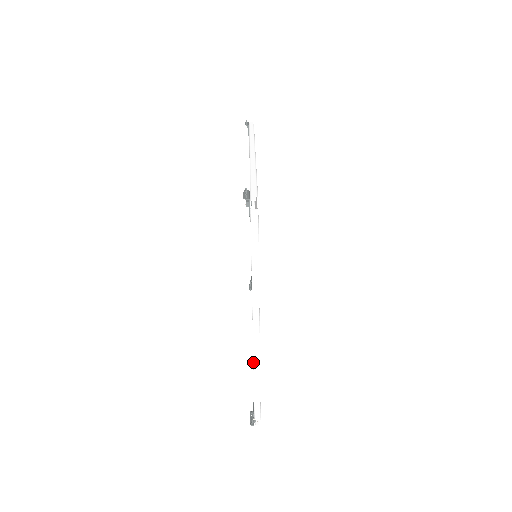
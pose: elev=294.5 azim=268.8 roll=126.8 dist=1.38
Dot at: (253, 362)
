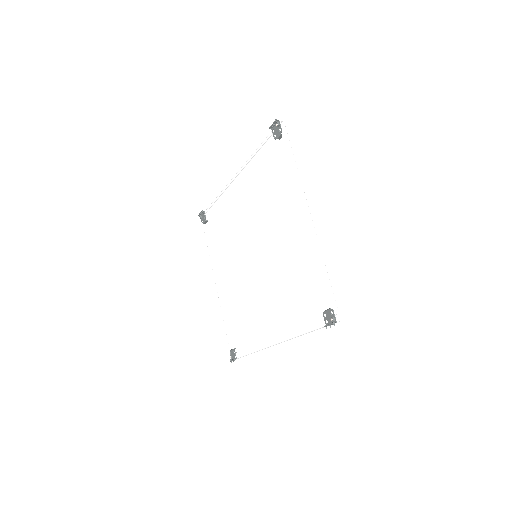
Dot at: (315, 247)
